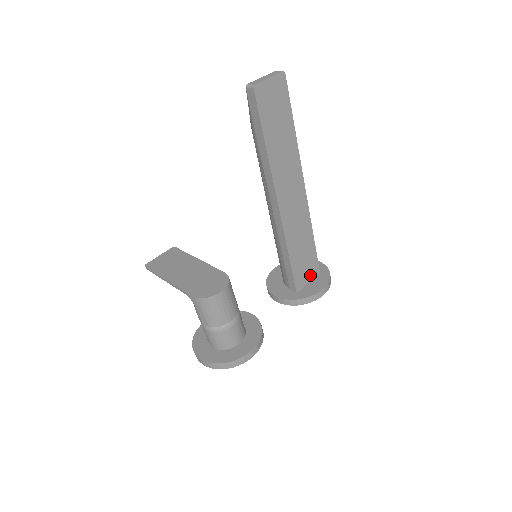
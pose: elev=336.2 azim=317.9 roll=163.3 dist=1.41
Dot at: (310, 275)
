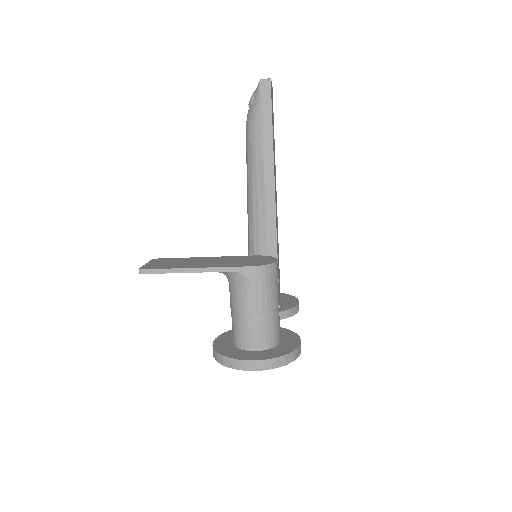
Dot at: occluded
